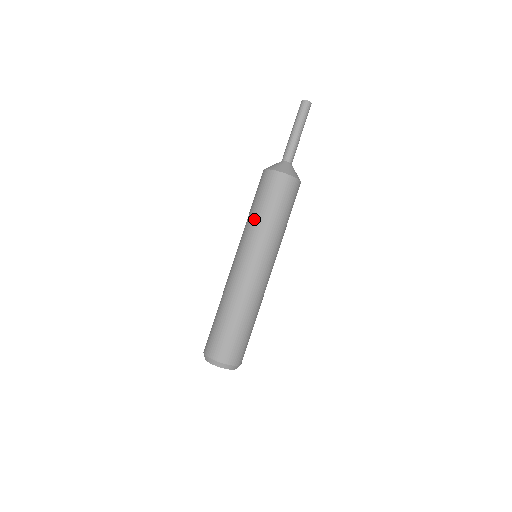
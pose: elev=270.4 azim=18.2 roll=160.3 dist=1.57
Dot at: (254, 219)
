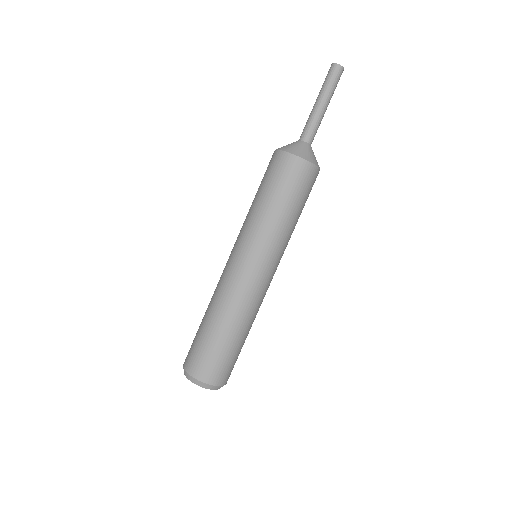
Dot at: (250, 209)
